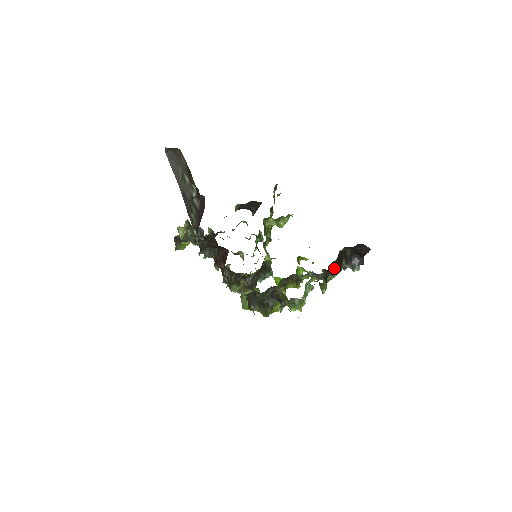
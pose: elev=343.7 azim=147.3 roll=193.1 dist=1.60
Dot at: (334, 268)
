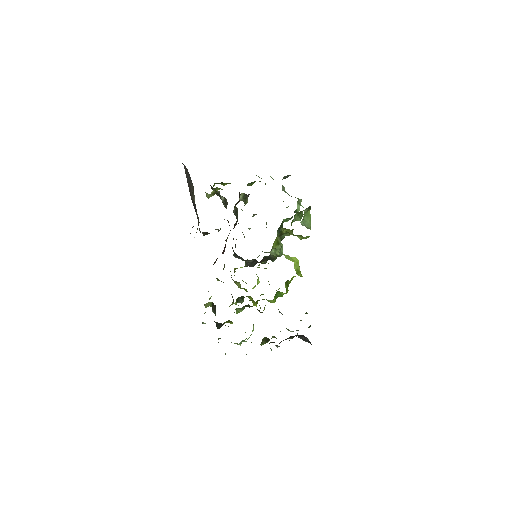
Dot at: occluded
